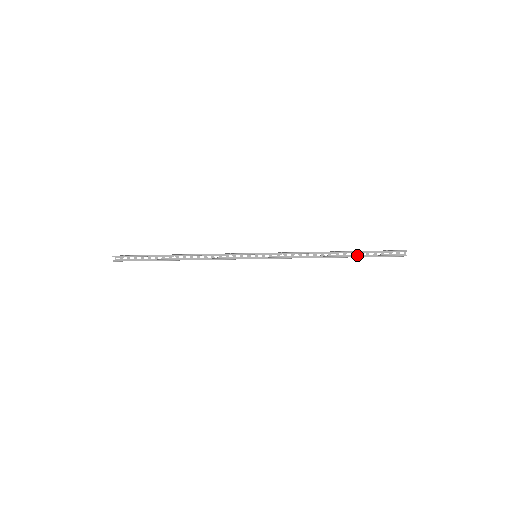
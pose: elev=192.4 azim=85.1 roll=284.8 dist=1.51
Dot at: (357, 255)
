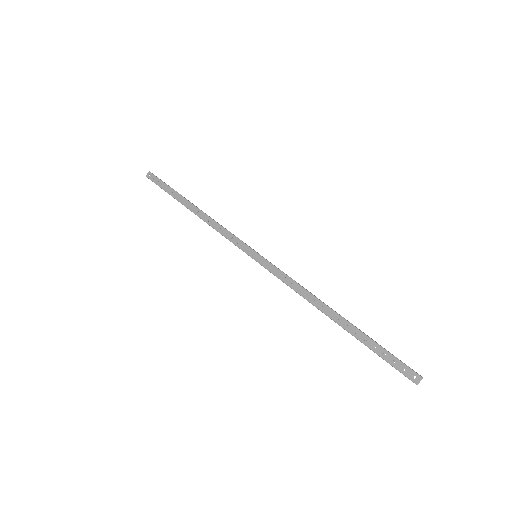
Dot at: (361, 331)
